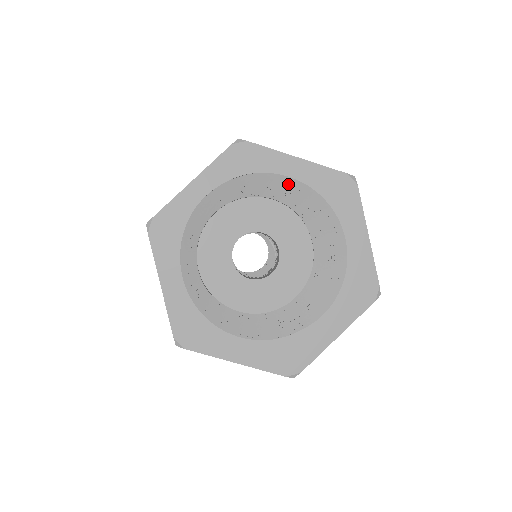
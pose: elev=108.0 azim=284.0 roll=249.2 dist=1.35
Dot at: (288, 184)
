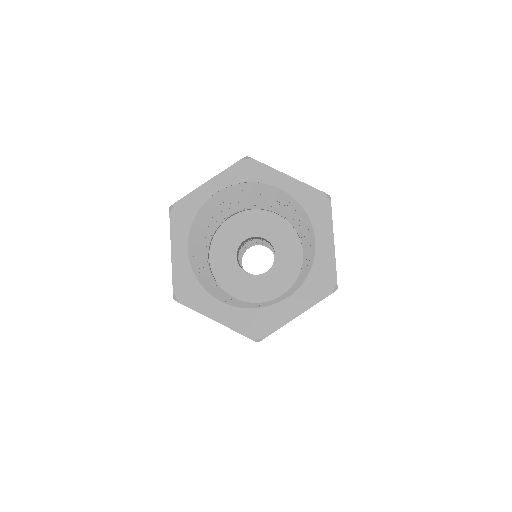
Dot at: (278, 194)
